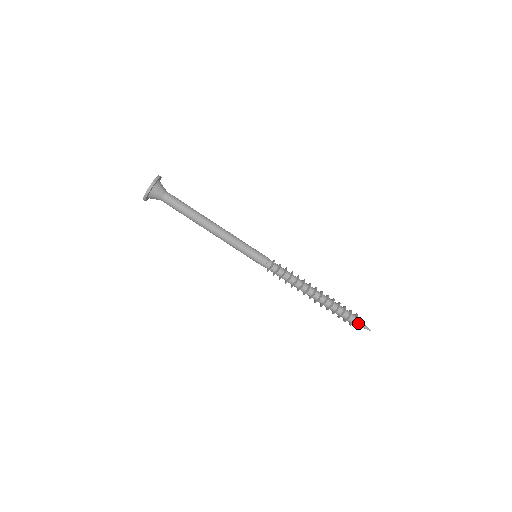
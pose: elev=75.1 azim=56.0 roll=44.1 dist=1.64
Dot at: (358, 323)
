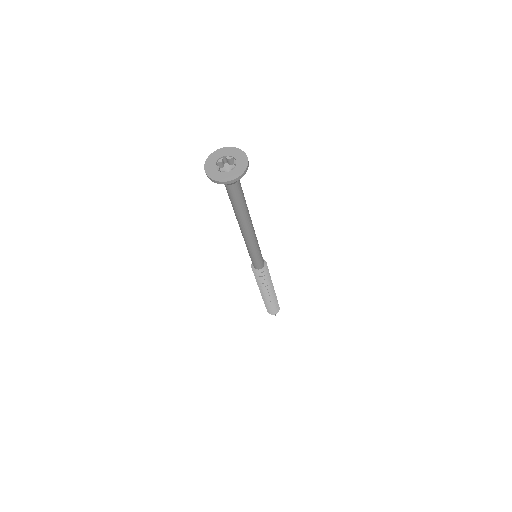
Dot at: occluded
